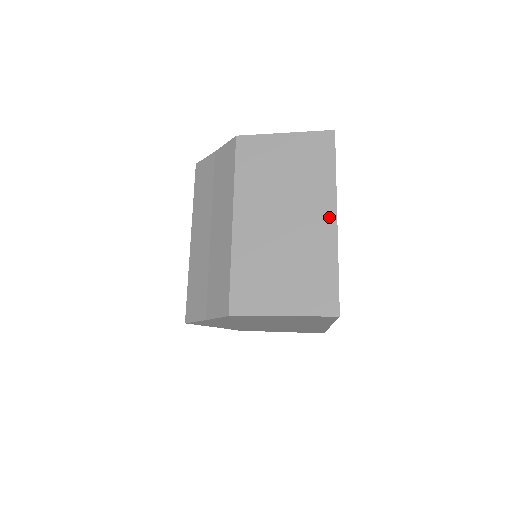
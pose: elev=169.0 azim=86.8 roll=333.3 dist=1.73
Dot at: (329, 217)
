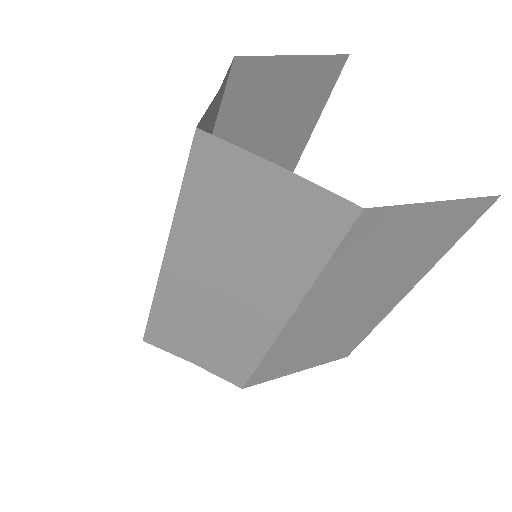
Dot at: (401, 295)
